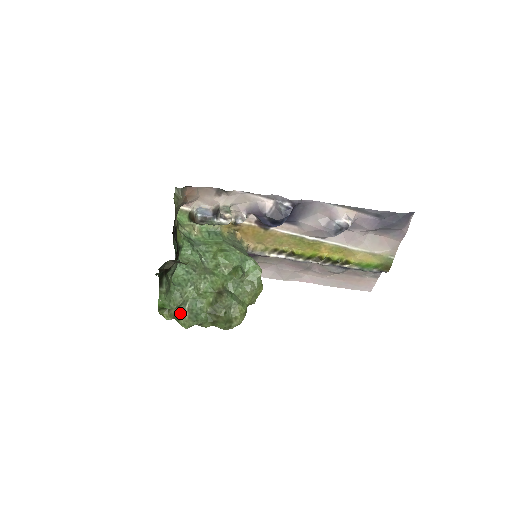
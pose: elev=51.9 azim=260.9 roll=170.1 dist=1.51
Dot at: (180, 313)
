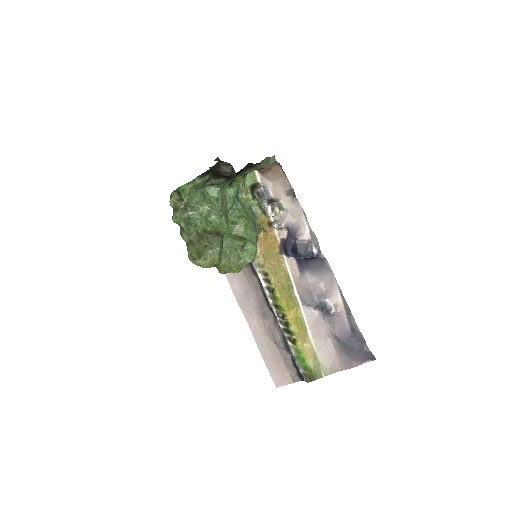
Dot at: (183, 209)
